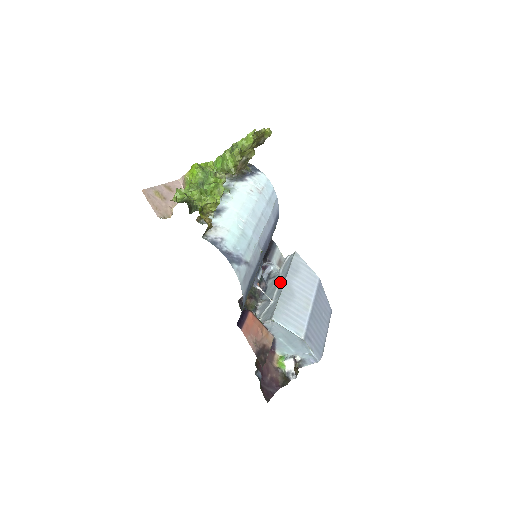
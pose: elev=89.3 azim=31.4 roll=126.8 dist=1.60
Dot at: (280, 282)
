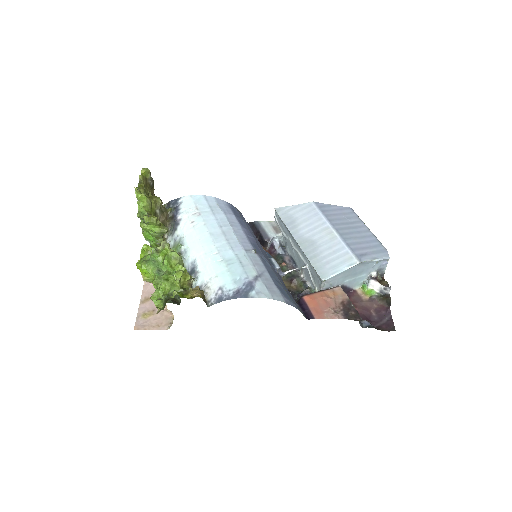
Dot at: (294, 245)
